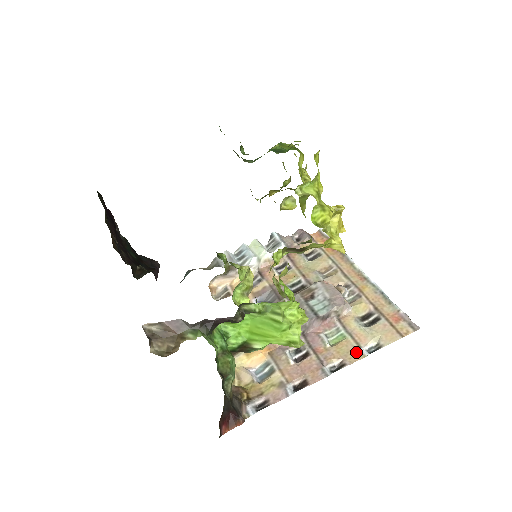
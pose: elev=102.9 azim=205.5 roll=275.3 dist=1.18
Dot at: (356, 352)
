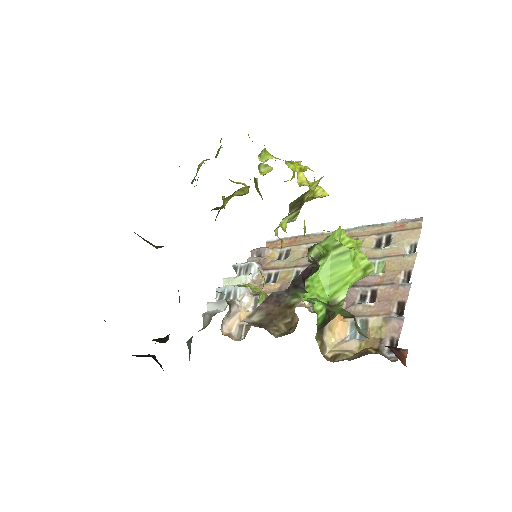
Dot at: (406, 258)
